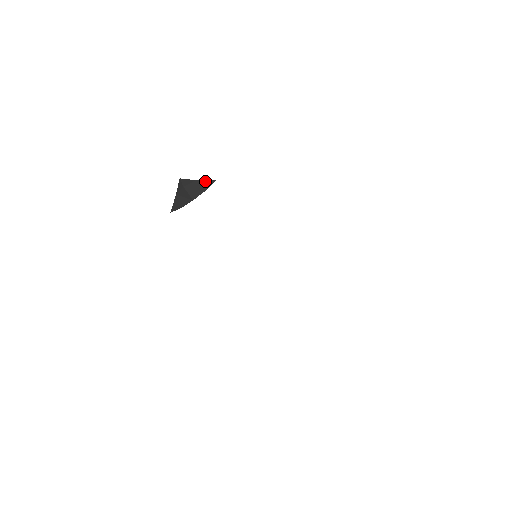
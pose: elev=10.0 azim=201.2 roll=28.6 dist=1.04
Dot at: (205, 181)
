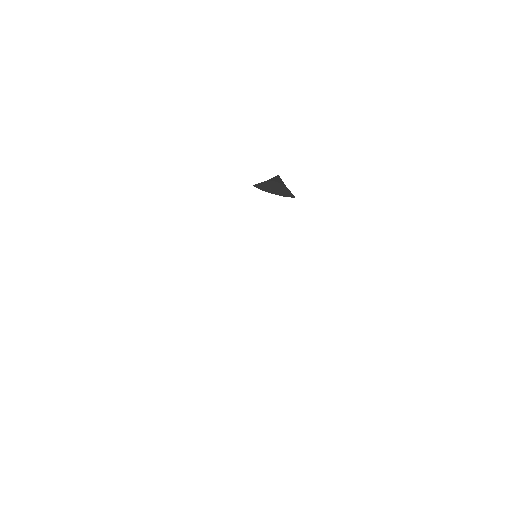
Dot at: (290, 192)
